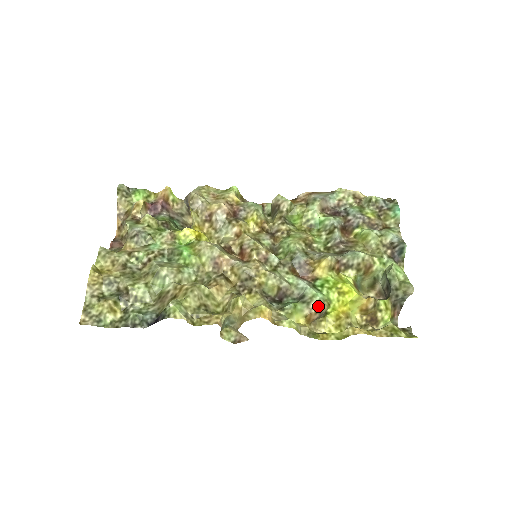
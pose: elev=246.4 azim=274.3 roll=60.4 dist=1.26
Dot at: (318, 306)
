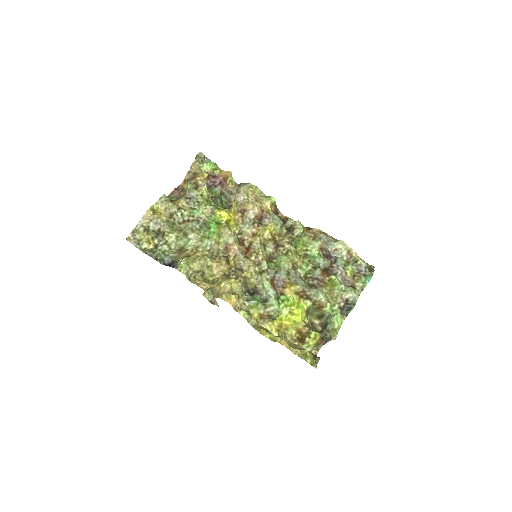
Dot at: (270, 313)
